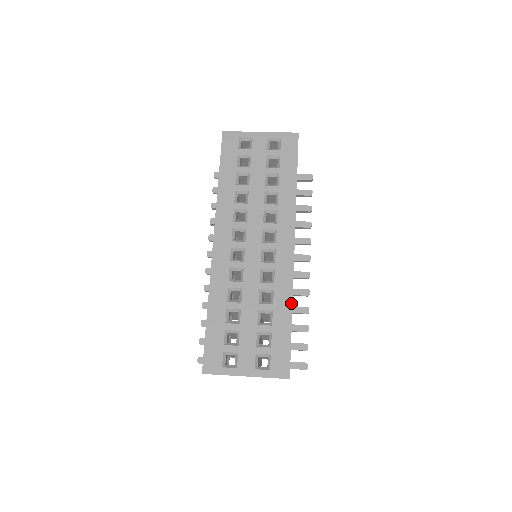
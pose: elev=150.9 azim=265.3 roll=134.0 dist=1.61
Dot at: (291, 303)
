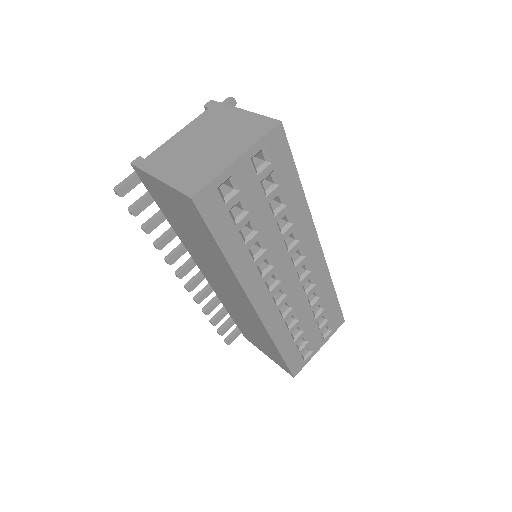
Dot at: (332, 284)
